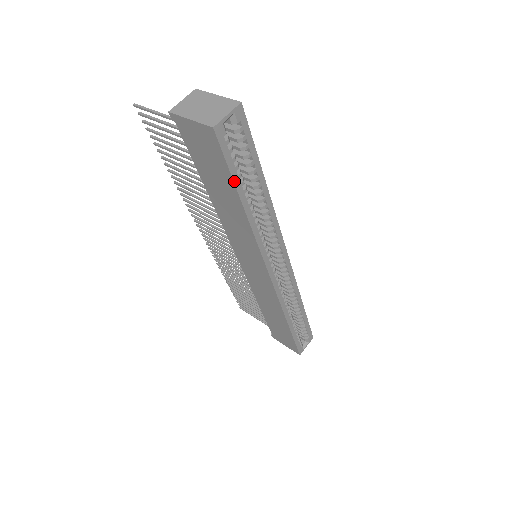
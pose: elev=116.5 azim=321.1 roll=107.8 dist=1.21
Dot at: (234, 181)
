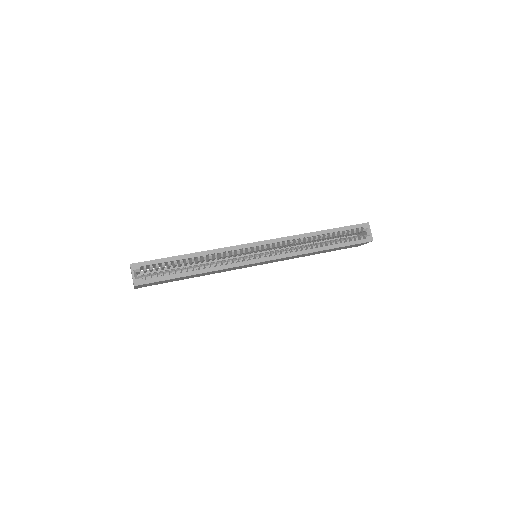
Dot at: (172, 278)
